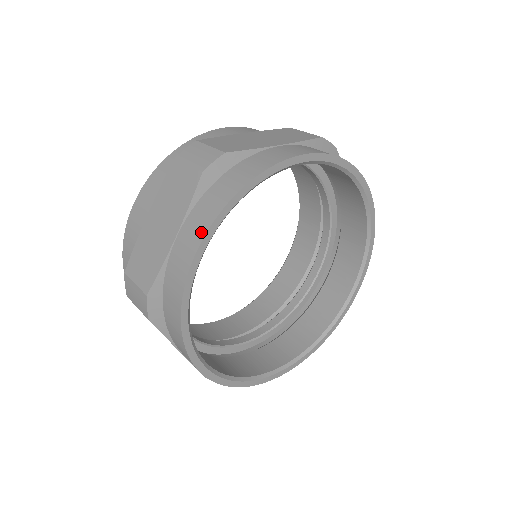
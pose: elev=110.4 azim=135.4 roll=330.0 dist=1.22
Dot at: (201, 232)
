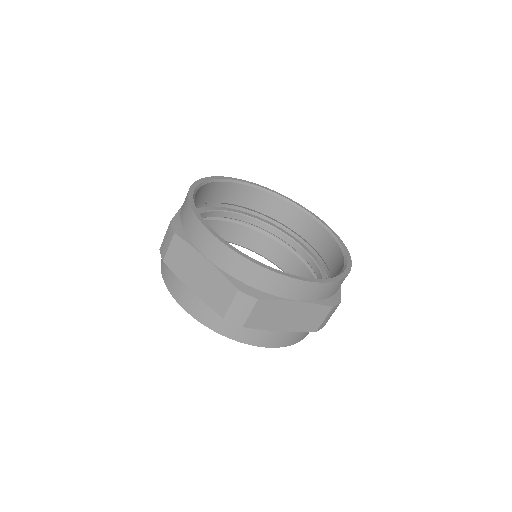
Dot at: occluded
